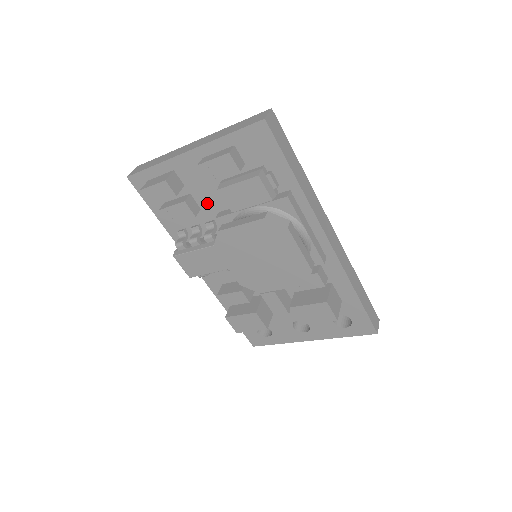
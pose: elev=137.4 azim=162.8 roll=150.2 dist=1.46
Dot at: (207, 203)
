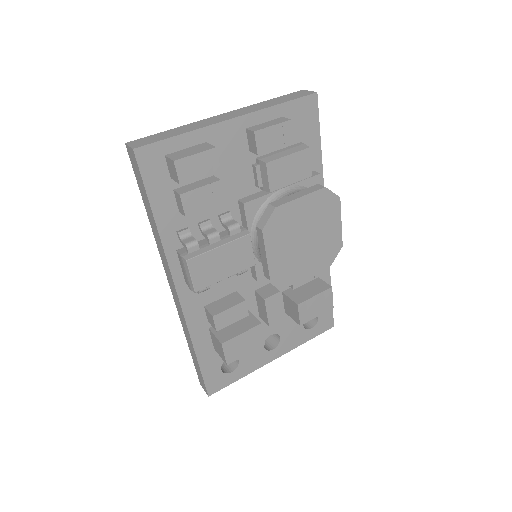
Dot at: (229, 188)
